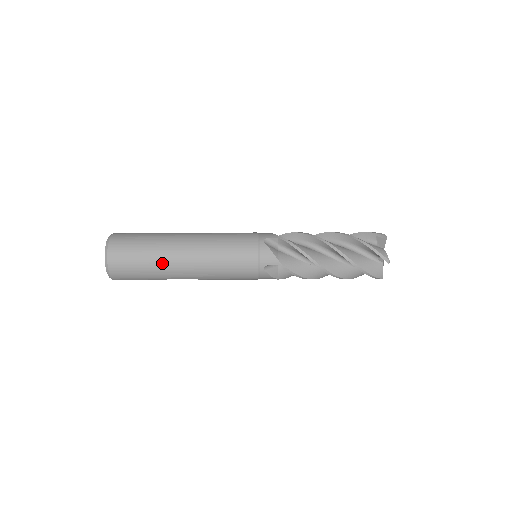
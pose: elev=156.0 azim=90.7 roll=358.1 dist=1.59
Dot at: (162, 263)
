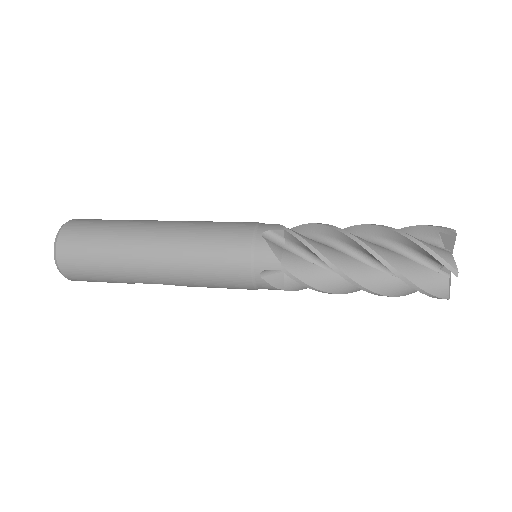
Dot at: (122, 260)
